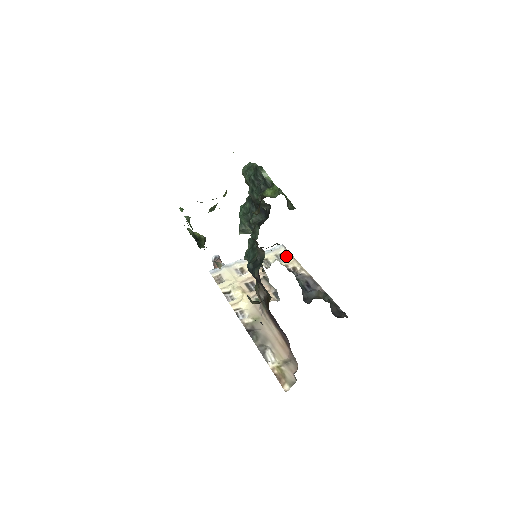
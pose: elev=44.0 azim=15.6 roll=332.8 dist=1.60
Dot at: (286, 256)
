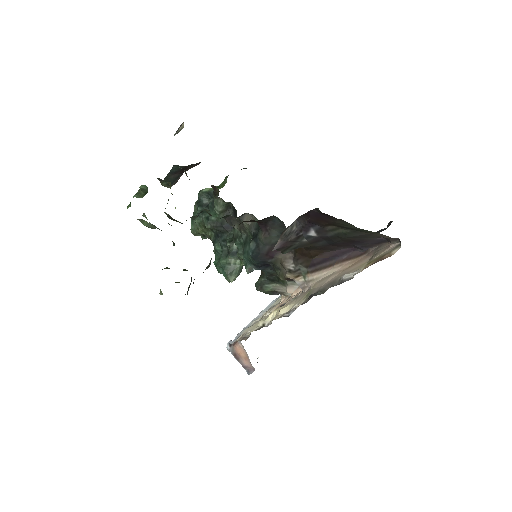
Dot at: occluded
